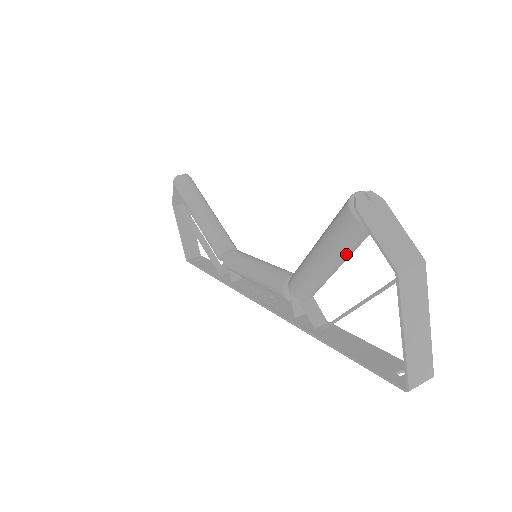
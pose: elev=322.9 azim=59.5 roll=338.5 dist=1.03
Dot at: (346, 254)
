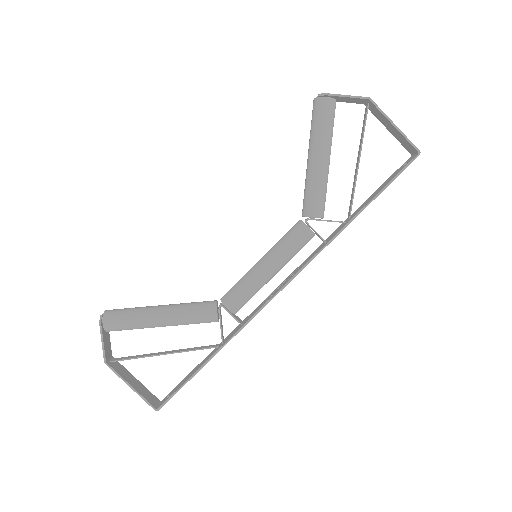
Dot at: occluded
